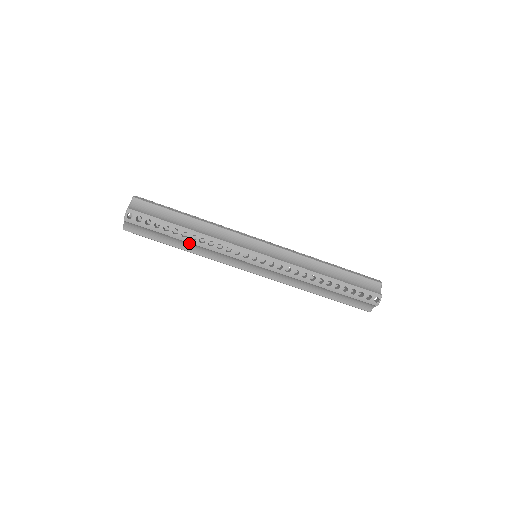
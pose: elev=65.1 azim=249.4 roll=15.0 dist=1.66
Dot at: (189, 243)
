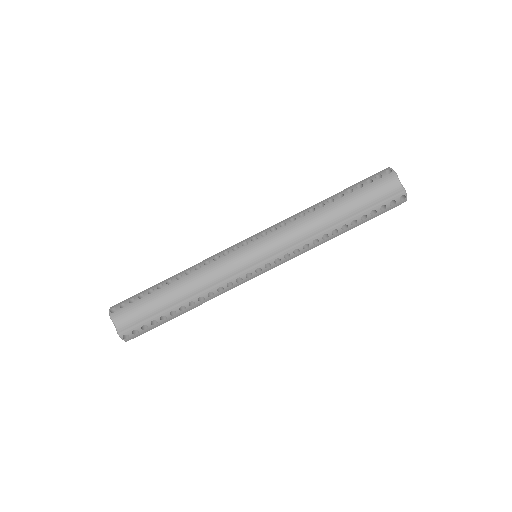
Dot at: (180, 287)
